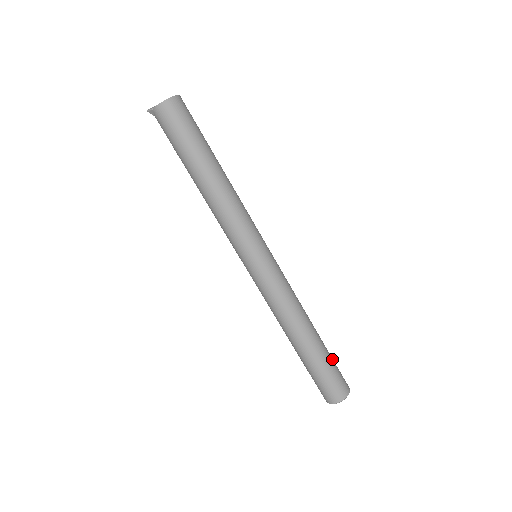
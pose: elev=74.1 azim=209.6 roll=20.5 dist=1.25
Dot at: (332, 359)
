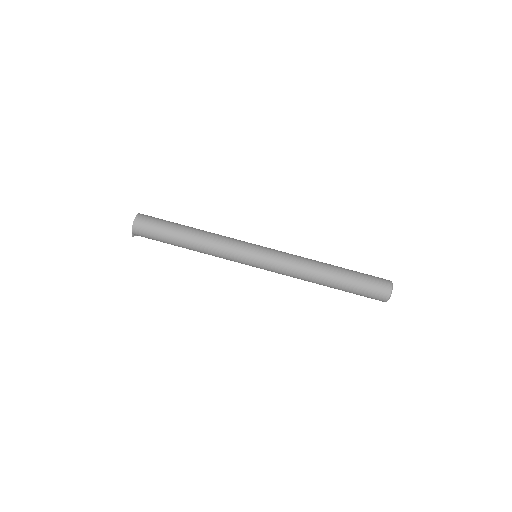
Dot at: (361, 274)
